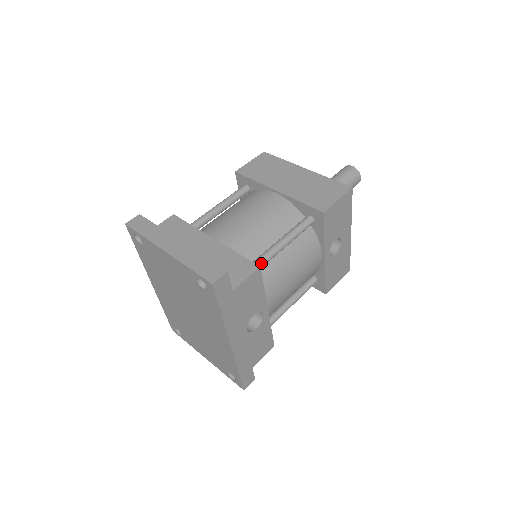
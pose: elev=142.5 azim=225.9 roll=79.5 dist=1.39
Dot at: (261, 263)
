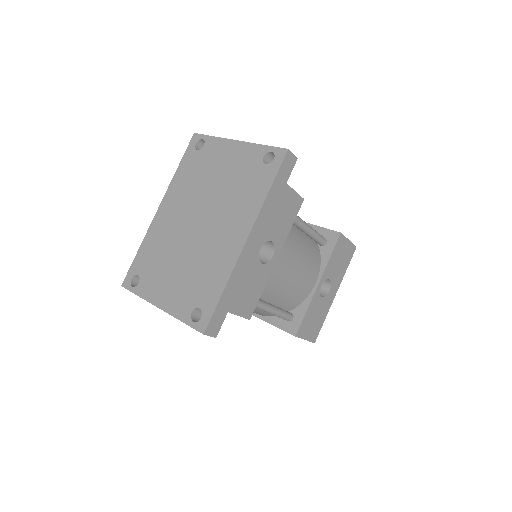
Dot at: occluded
